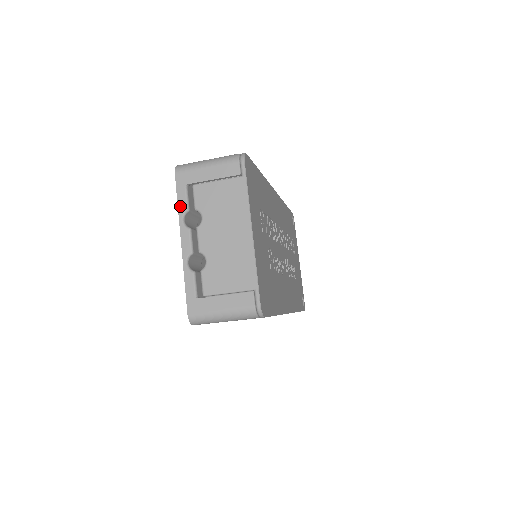
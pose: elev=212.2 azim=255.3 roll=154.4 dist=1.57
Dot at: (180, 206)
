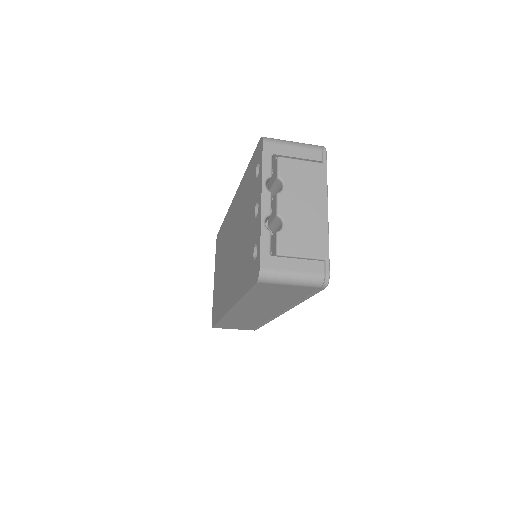
Dot at: (264, 170)
